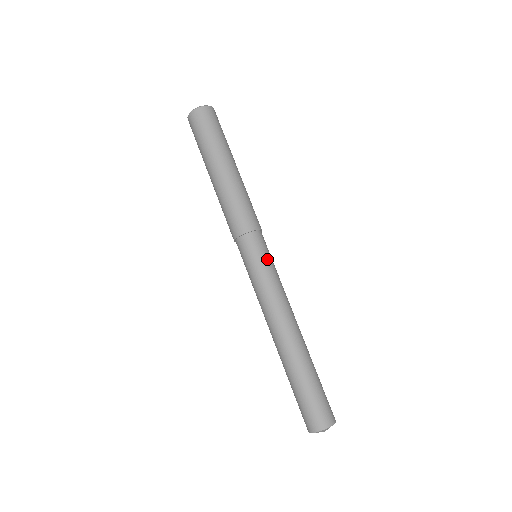
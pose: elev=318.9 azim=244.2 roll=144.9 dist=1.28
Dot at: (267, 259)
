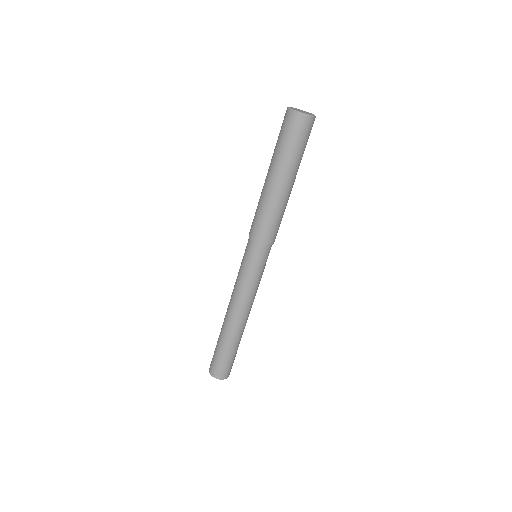
Dot at: (255, 268)
